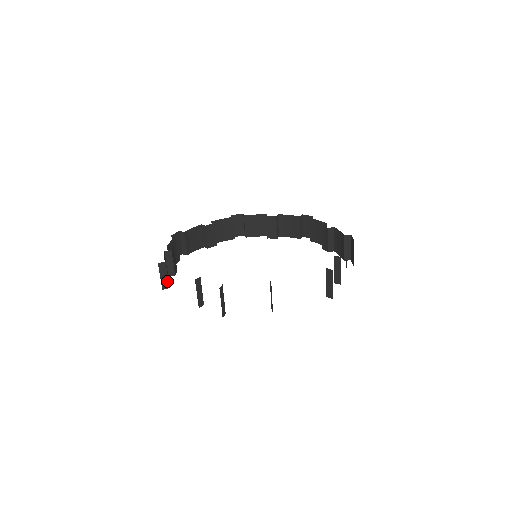
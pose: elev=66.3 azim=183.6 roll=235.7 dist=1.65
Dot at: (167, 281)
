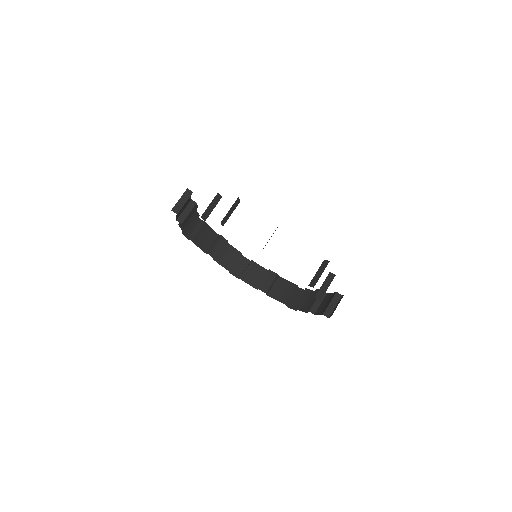
Dot at: (180, 207)
